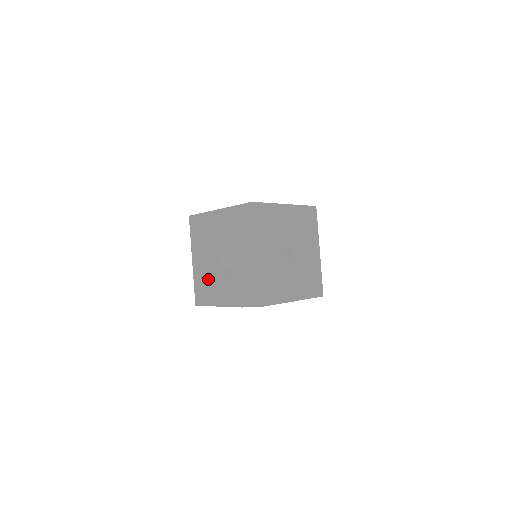
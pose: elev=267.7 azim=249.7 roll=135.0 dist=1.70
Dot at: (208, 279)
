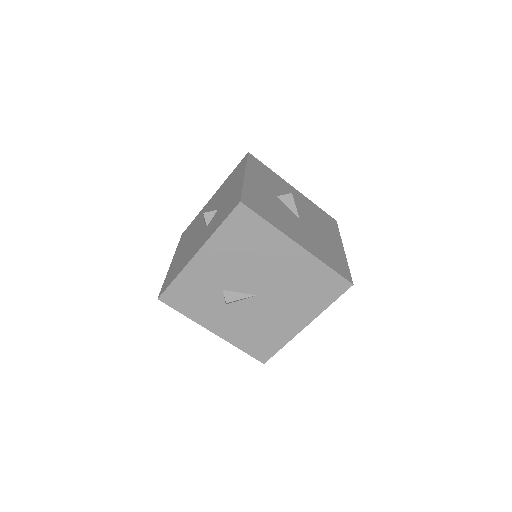
Dot at: (184, 255)
